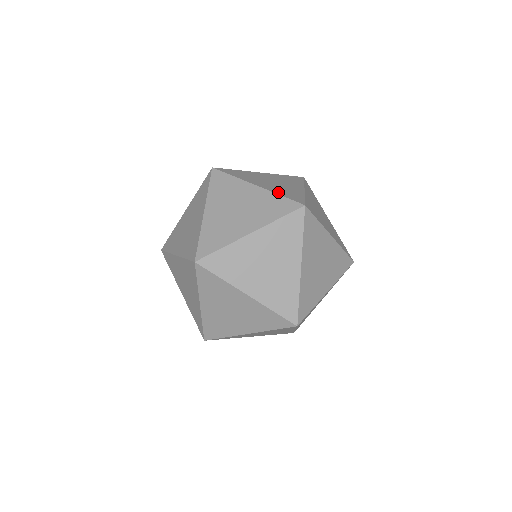
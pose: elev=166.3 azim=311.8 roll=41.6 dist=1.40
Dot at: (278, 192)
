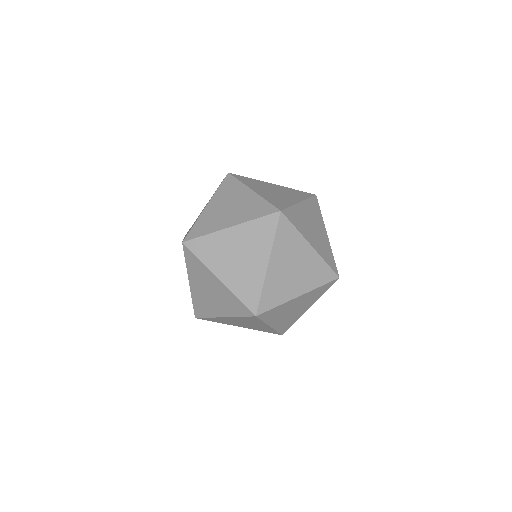
Dot at: occluded
